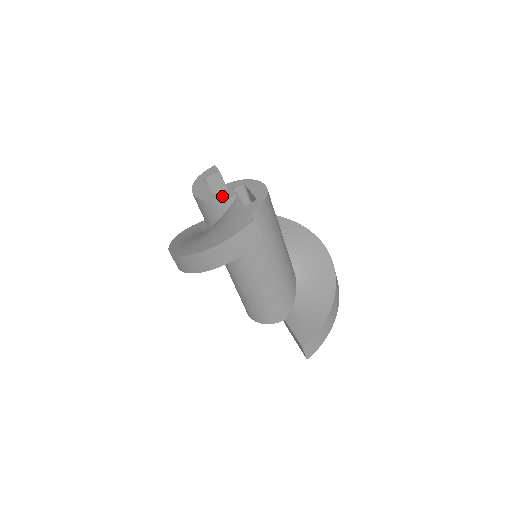
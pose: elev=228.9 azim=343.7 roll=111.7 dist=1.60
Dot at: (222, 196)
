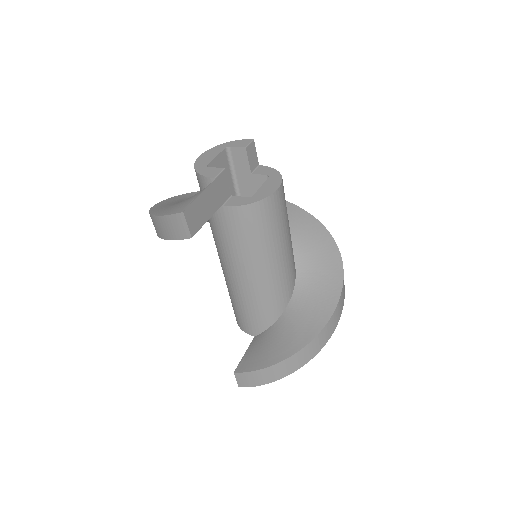
Dot at: (206, 172)
